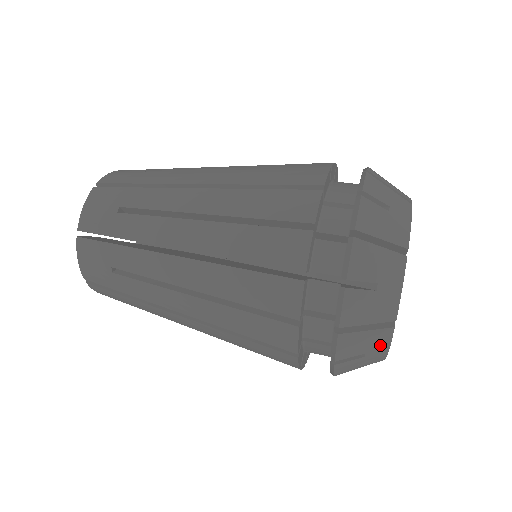
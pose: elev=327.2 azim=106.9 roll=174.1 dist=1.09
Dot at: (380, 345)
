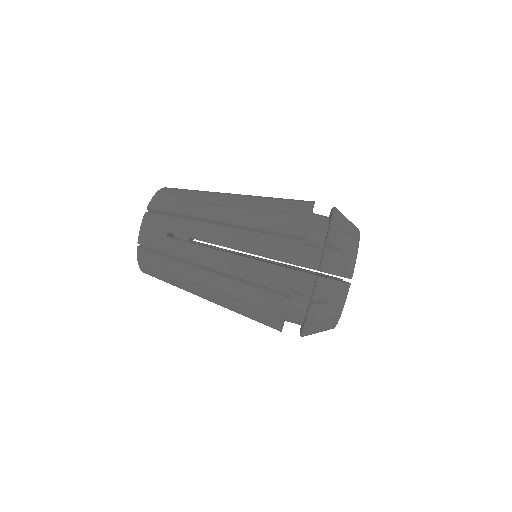
Dot at: occluded
